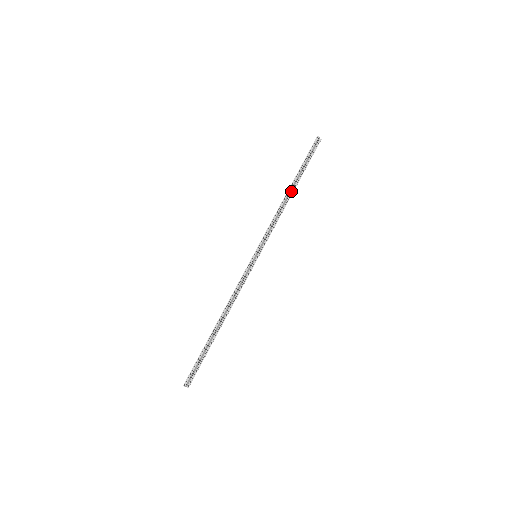
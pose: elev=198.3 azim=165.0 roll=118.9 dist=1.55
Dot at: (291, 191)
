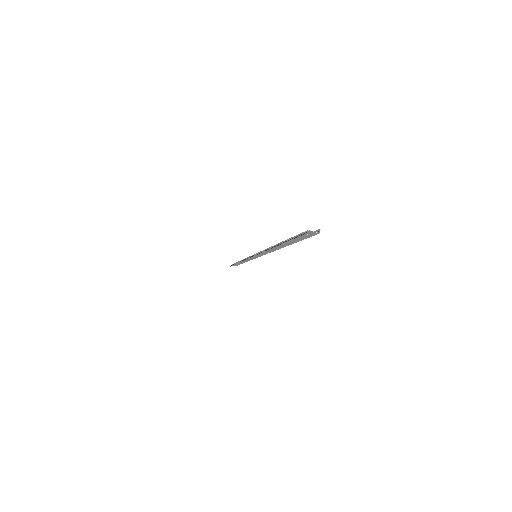
Dot at: occluded
